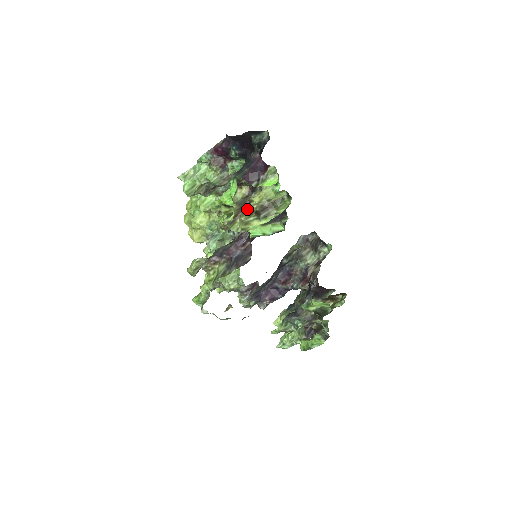
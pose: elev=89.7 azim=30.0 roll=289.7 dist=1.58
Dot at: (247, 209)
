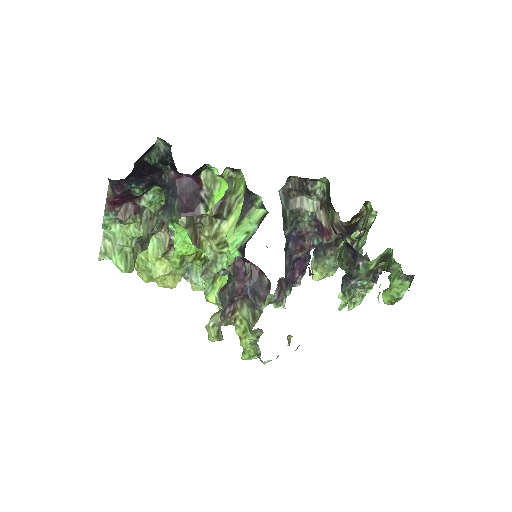
Dot at: (201, 220)
